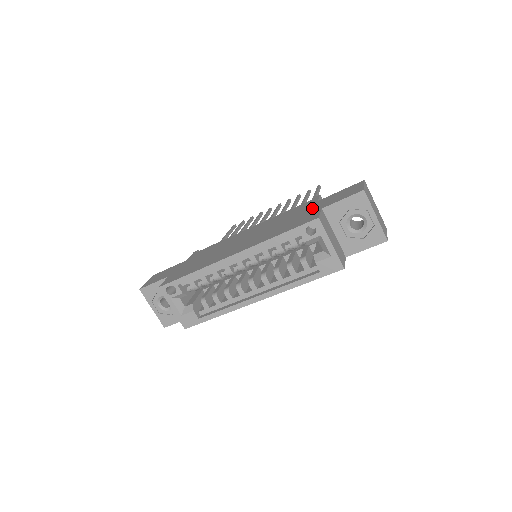
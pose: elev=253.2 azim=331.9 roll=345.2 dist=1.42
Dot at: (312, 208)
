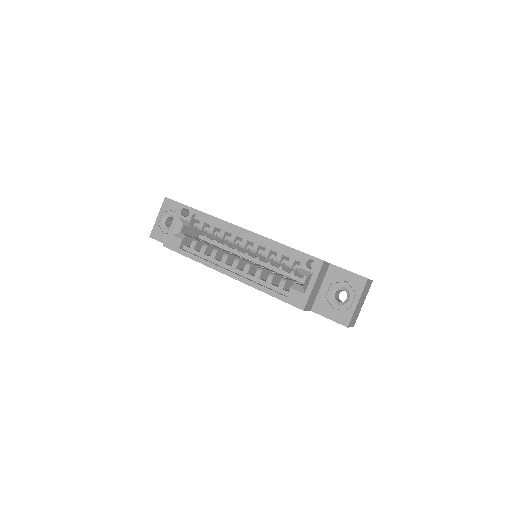
Dot at: occluded
